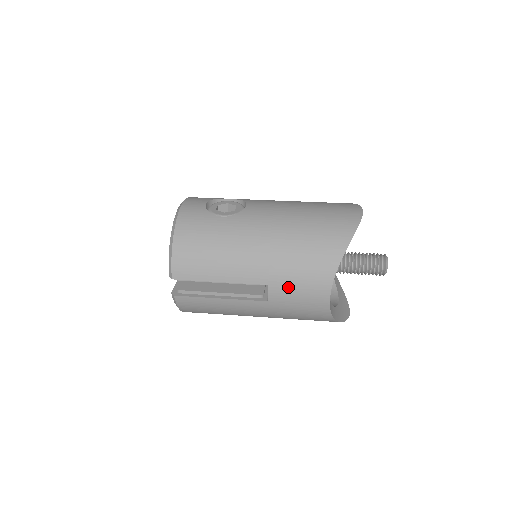
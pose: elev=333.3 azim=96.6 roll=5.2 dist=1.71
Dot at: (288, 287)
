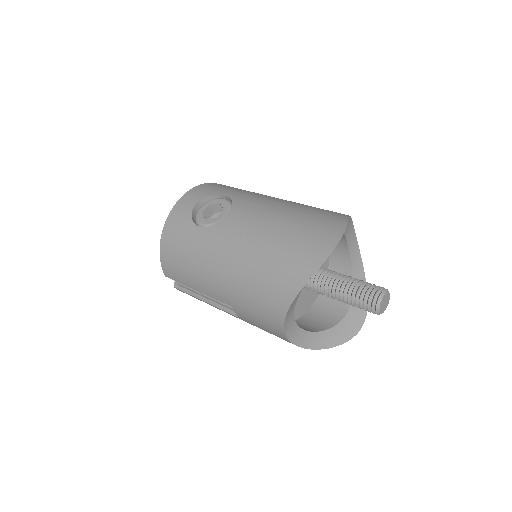
Dot at: (248, 315)
